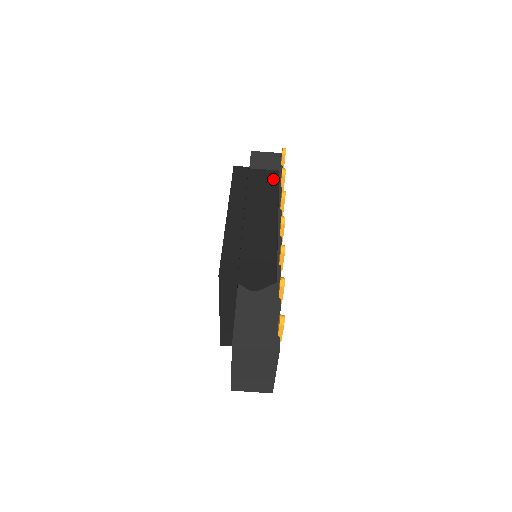
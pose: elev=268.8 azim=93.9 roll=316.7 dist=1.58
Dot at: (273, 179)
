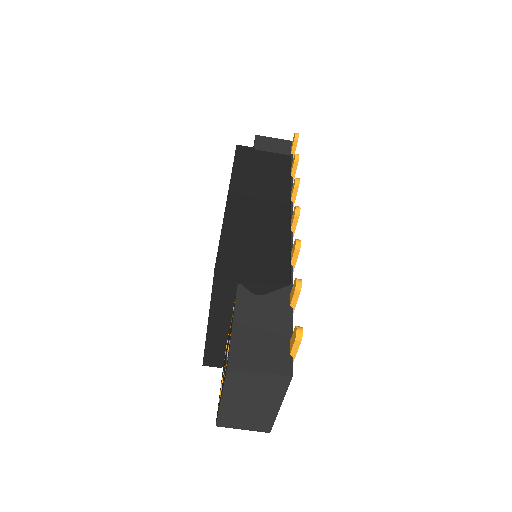
Dot at: (284, 164)
